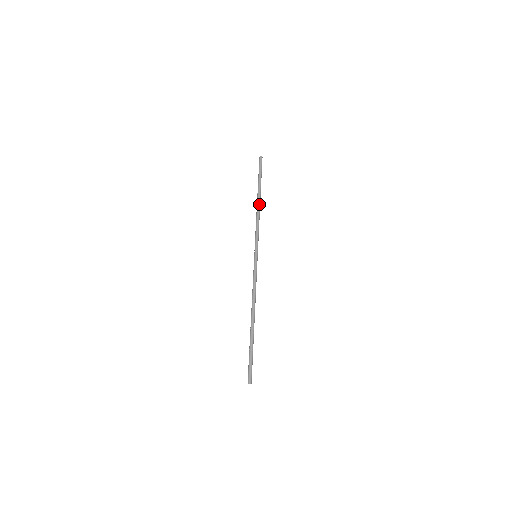
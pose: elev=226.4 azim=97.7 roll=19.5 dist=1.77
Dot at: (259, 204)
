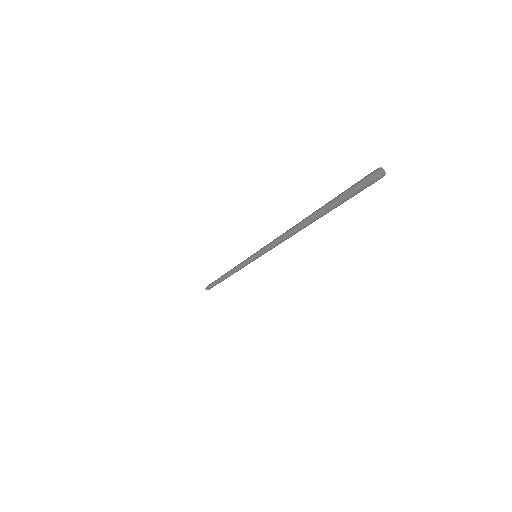
Dot at: occluded
